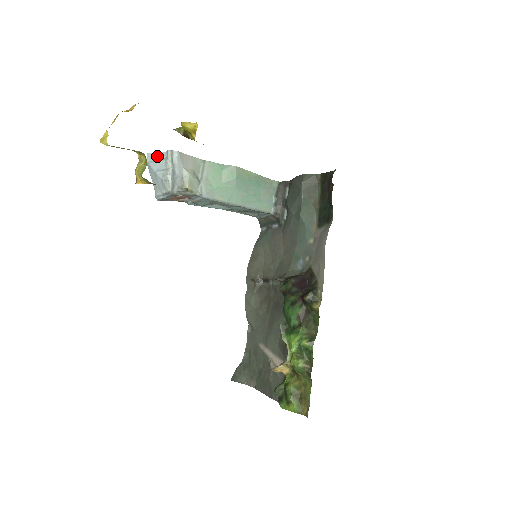
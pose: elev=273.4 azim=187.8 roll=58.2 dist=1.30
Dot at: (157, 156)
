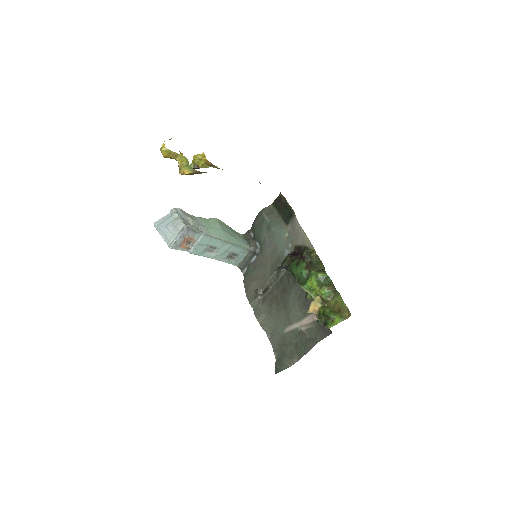
Dot at: (163, 219)
